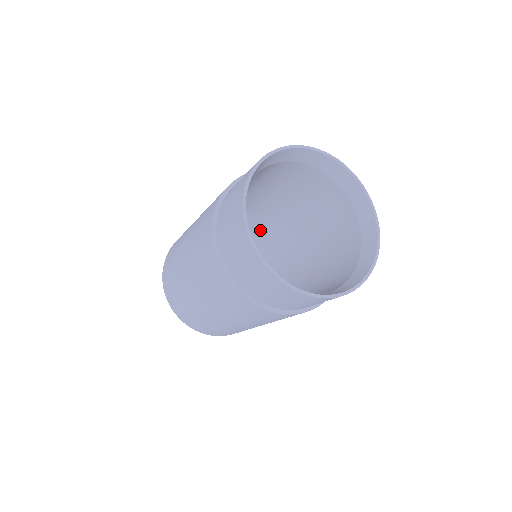
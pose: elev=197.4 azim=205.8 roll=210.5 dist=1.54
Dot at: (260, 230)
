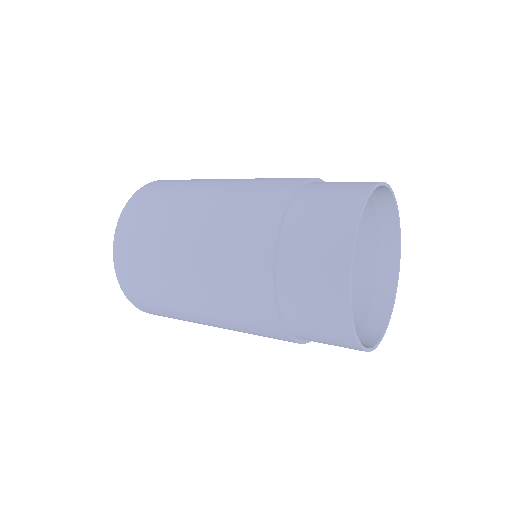
Dot at: occluded
